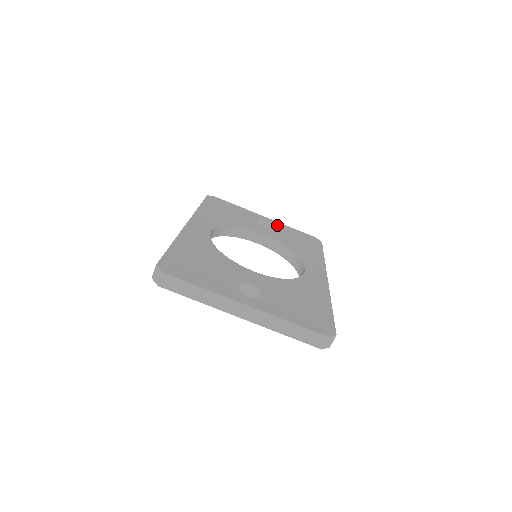
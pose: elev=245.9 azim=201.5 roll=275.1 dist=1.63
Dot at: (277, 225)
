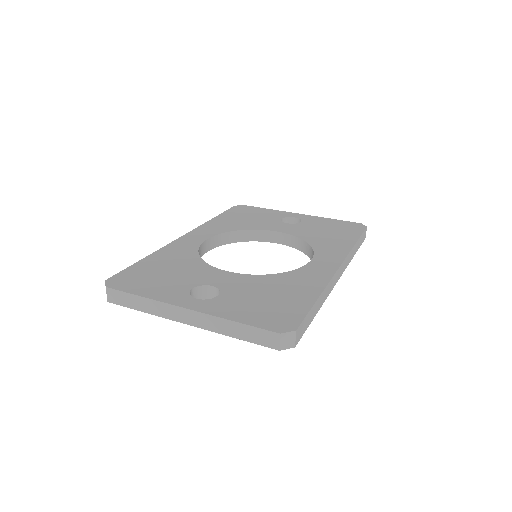
Dot at: (309, 219)
